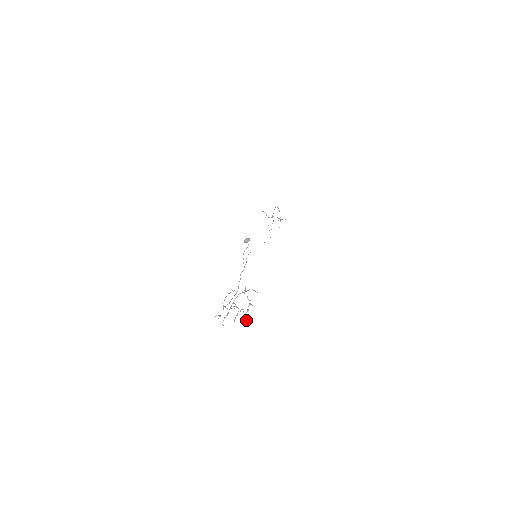
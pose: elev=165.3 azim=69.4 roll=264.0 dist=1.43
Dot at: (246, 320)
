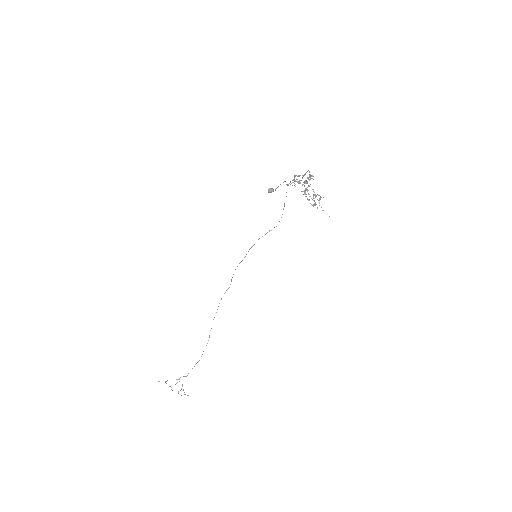
Dot at: occluded
